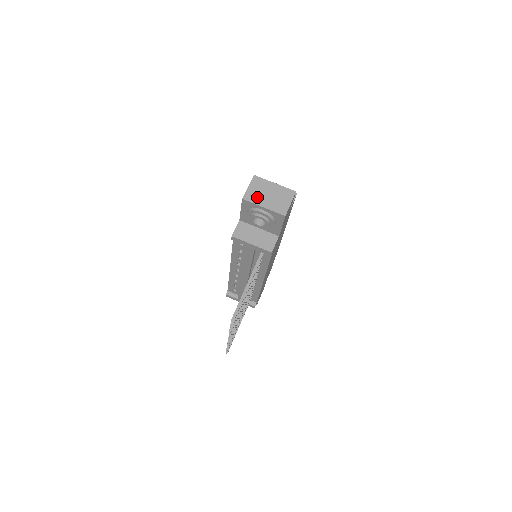
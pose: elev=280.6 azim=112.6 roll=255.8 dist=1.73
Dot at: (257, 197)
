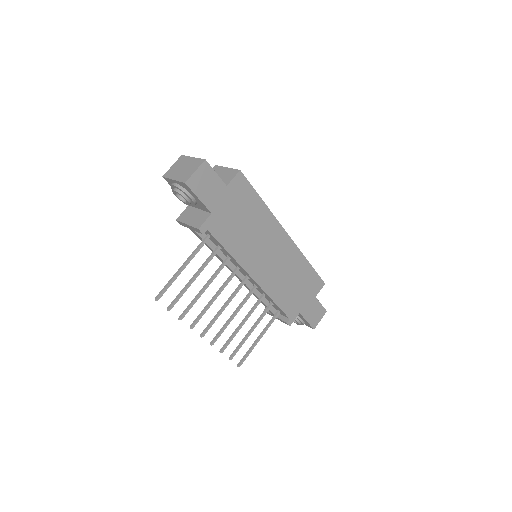
Dot at: (173, 172)
